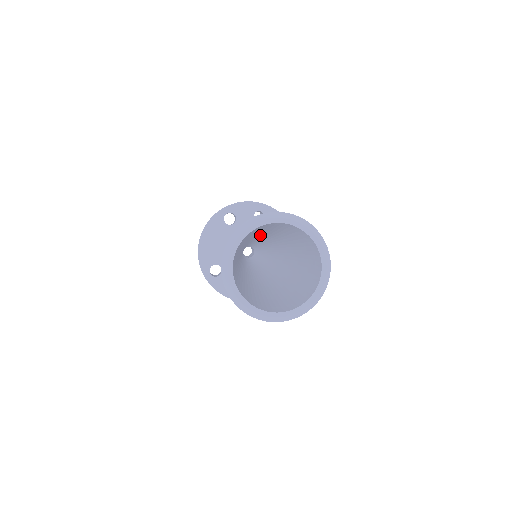
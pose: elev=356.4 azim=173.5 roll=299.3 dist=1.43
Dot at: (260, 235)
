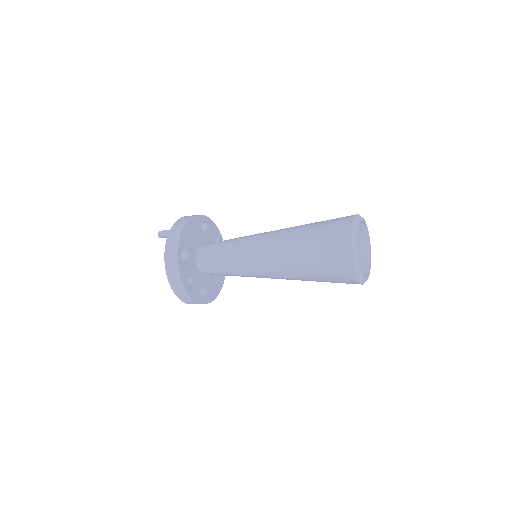
Dot at: occluded
